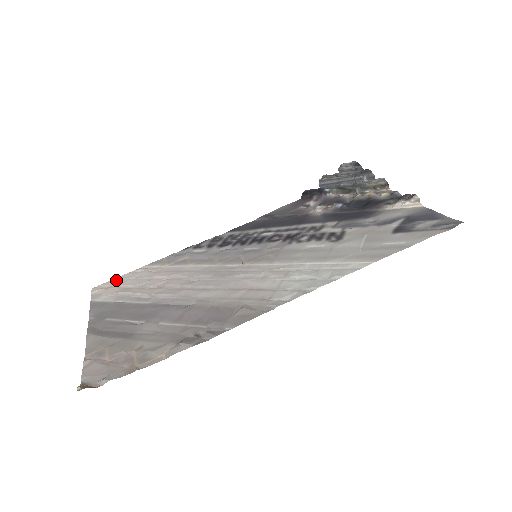
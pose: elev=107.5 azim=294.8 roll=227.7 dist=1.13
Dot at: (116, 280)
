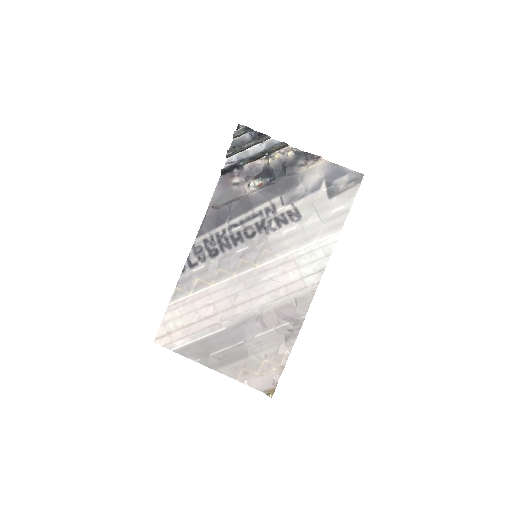
Dot at: (165, 326)
